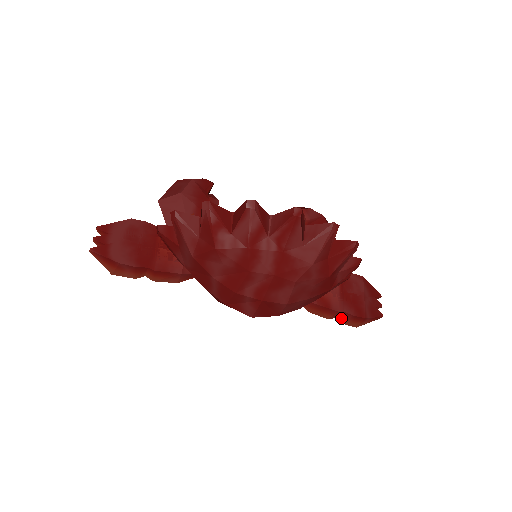
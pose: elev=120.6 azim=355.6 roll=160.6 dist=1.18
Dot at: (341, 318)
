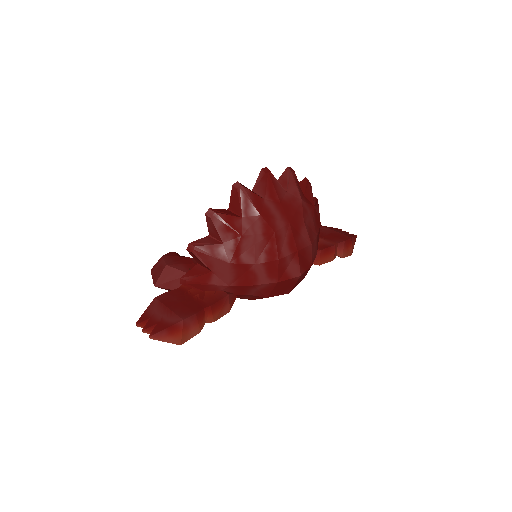
Dot at: (339, 252)
